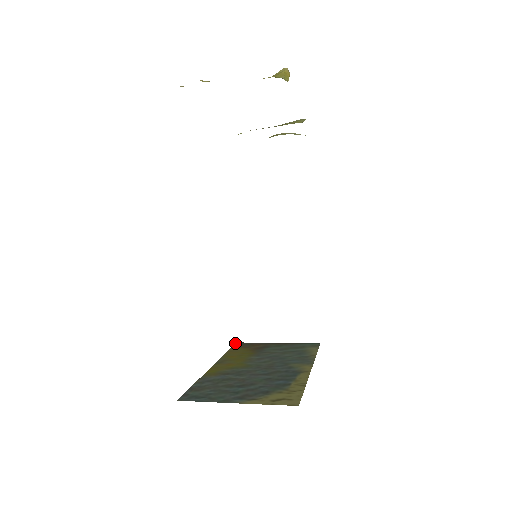
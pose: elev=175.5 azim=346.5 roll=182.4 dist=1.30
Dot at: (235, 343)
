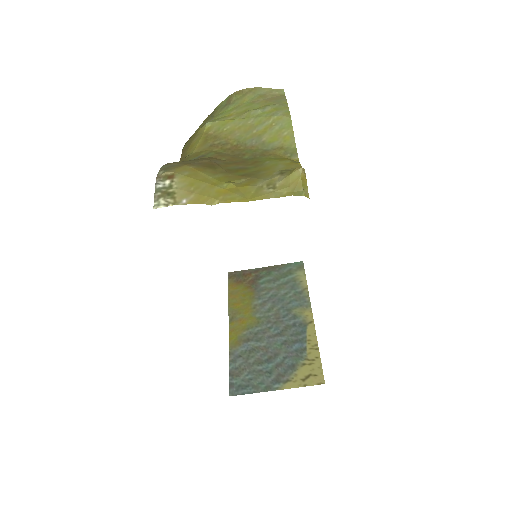
Dot at: (228, 275)
